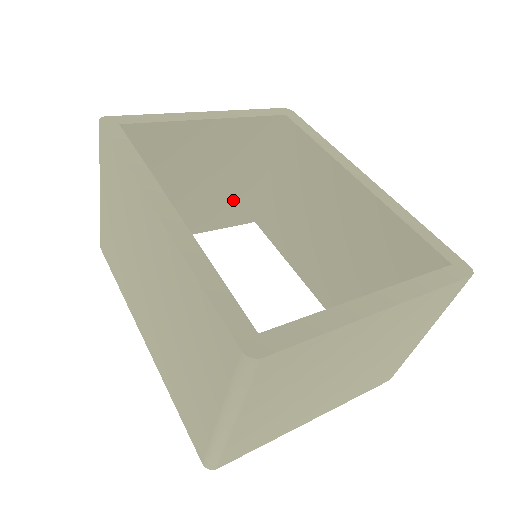
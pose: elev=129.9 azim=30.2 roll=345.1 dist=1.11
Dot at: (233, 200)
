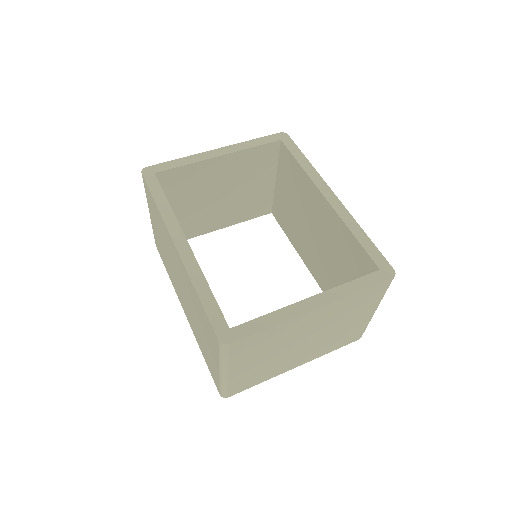
Dot at: (250, 202)
